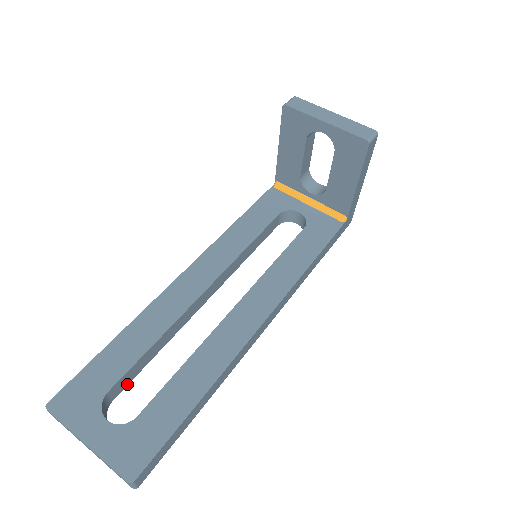
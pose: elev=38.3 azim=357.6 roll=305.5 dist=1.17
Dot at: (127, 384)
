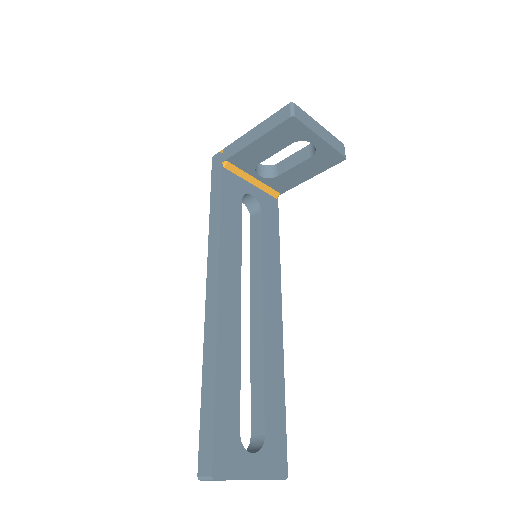
Dot at: occluded
